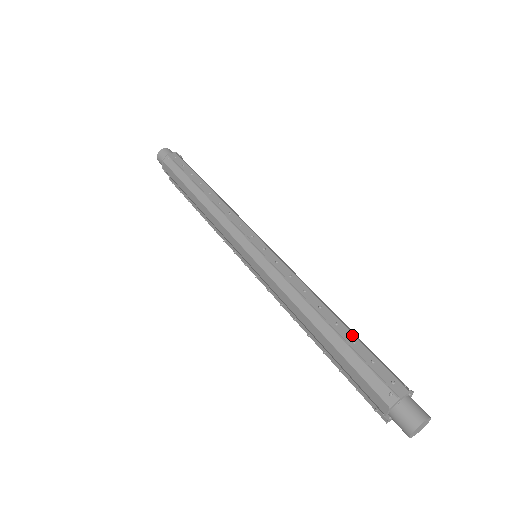
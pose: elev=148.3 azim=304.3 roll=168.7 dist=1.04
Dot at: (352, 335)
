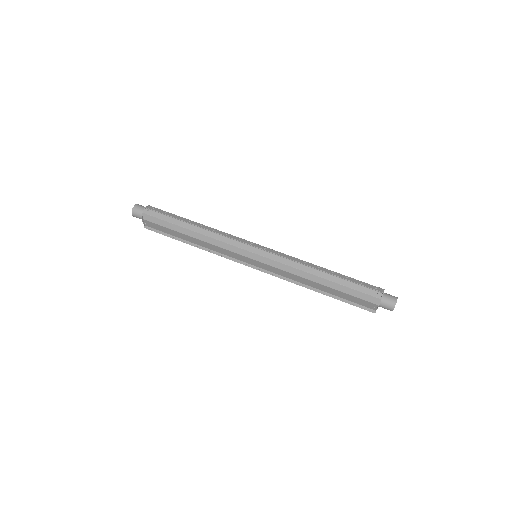
Dot at: (343, 275)
